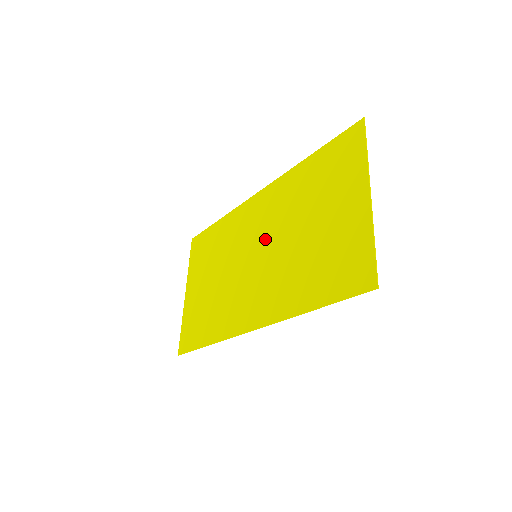
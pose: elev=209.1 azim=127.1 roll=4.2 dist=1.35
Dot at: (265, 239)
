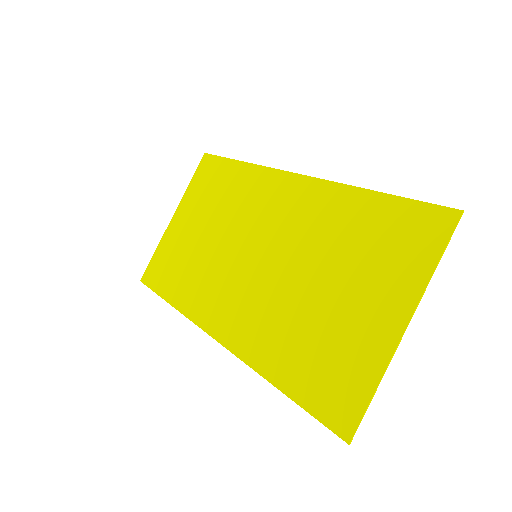
Dot at: (274, 247)
